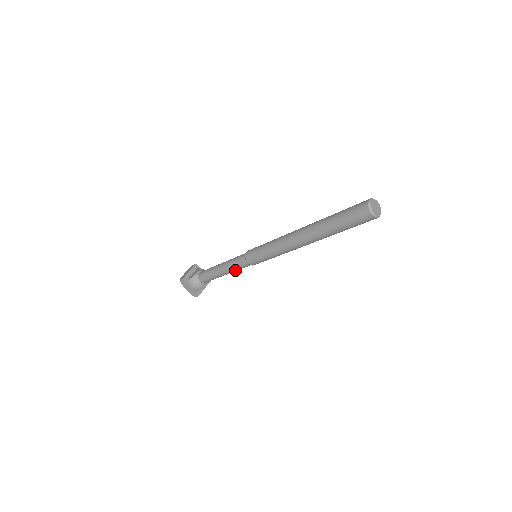
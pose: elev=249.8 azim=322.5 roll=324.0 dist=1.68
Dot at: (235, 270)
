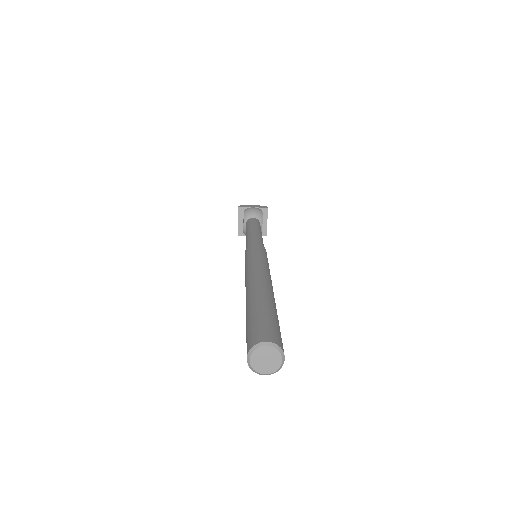
Dot at: occluded
